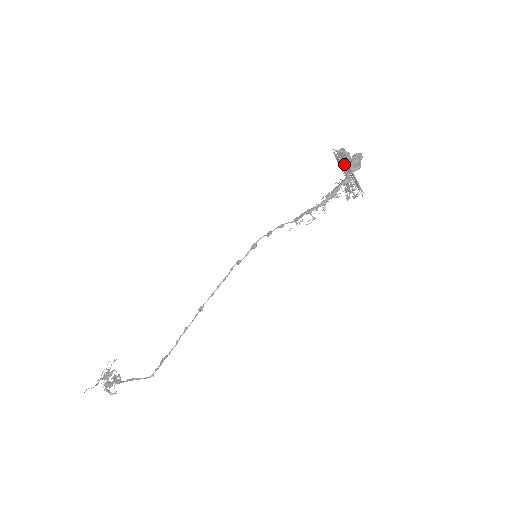
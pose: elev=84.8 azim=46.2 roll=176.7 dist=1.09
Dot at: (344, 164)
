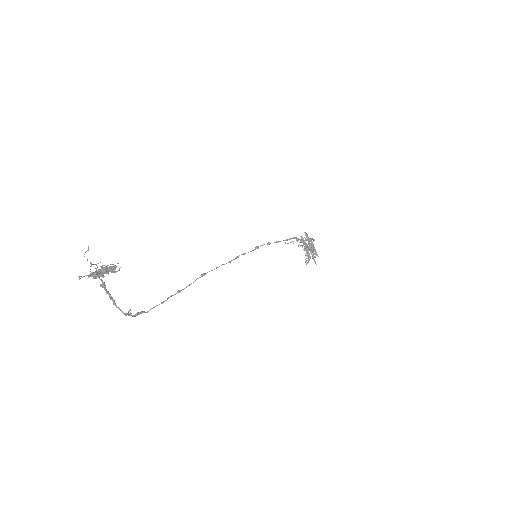
Dot at: (308, 240)
